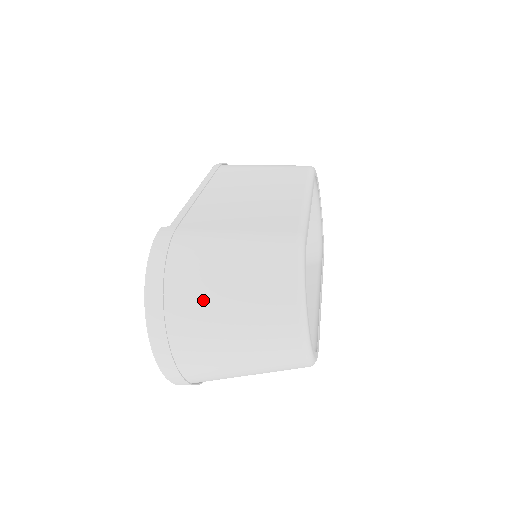
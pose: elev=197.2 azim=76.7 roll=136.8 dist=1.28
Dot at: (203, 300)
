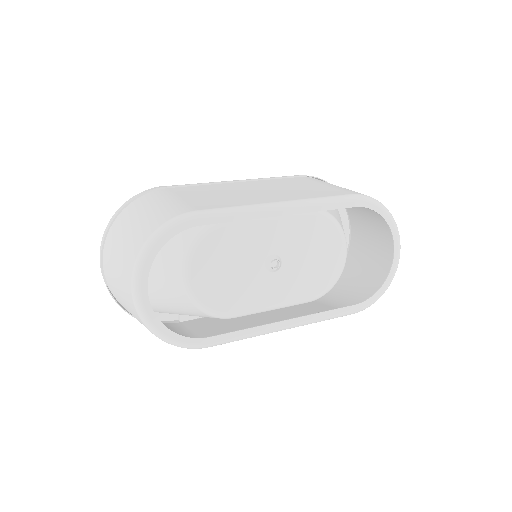
Dot at: (119, 233)
